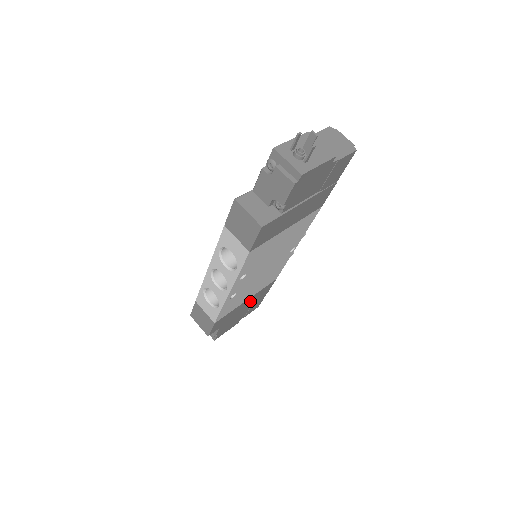
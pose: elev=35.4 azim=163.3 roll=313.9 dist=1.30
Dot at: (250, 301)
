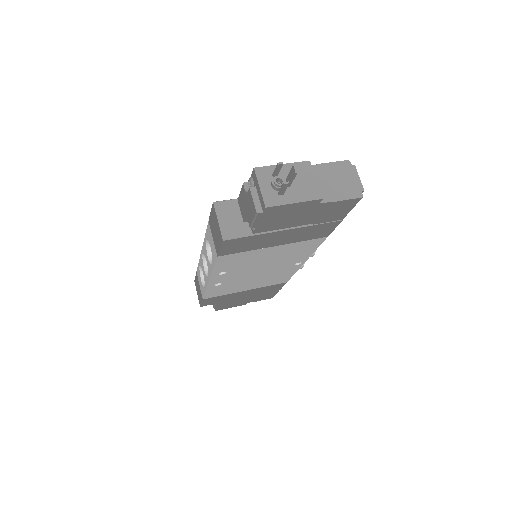
Dot at: (253, 292)
